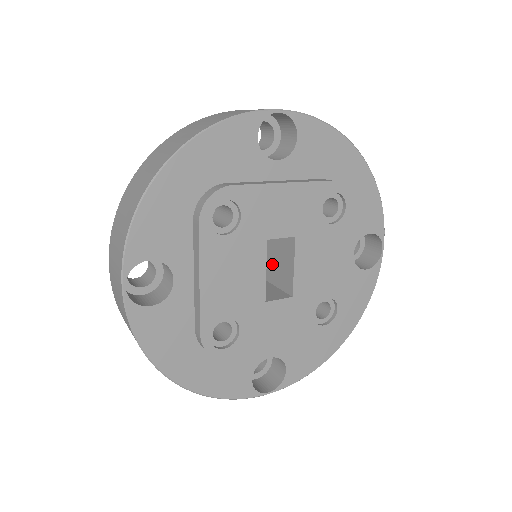
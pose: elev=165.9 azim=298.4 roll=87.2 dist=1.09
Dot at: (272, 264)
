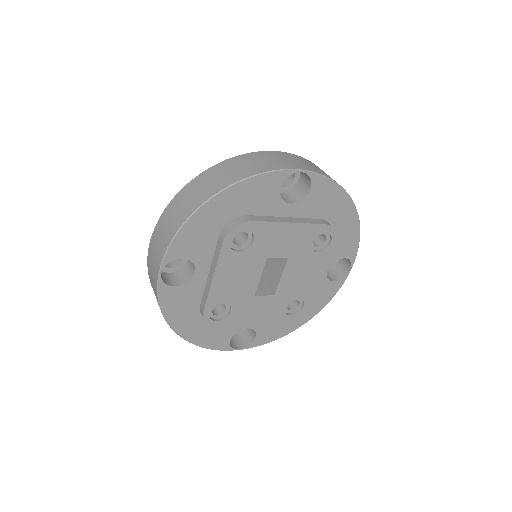
Dot at: (266, 264)
